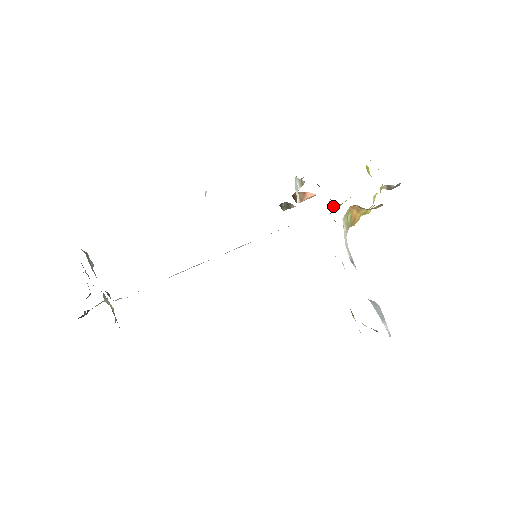
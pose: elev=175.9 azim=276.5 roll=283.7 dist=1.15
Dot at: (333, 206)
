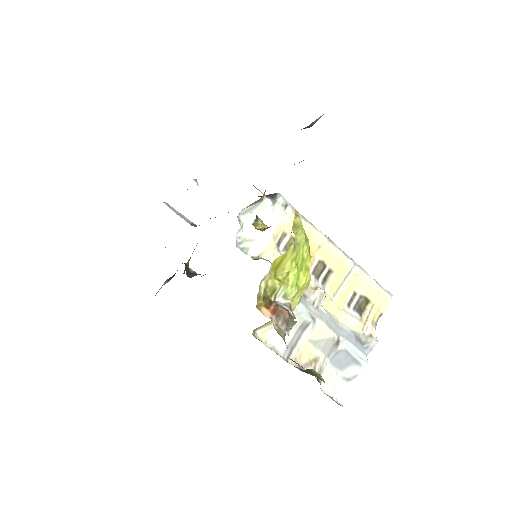
Dot at: occluded
